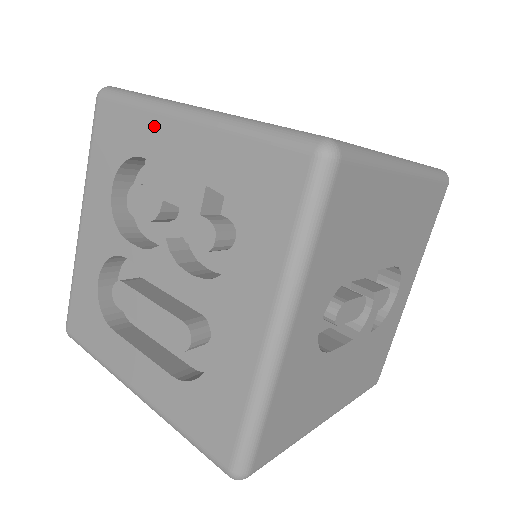
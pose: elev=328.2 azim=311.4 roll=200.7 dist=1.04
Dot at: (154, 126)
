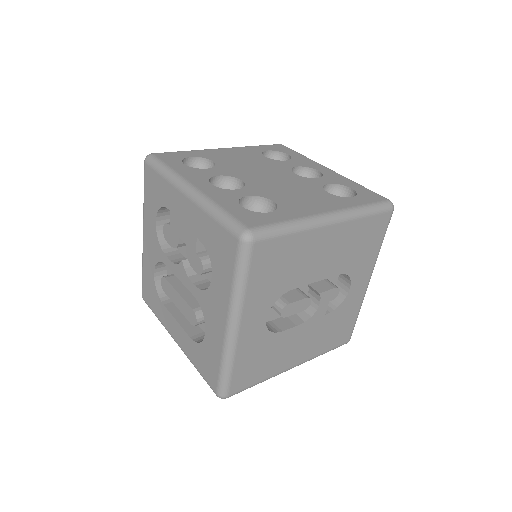
Dot at: (172, 193)
